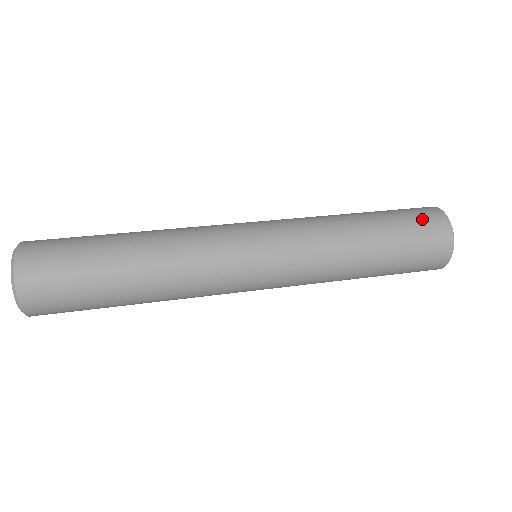
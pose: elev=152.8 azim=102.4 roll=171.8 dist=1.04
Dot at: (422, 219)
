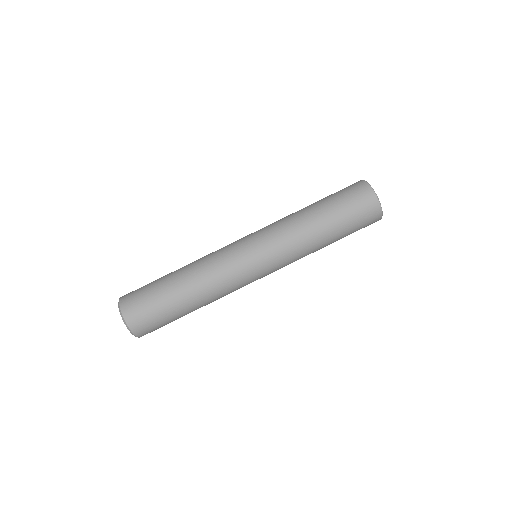
Dot at: (363, 214)
